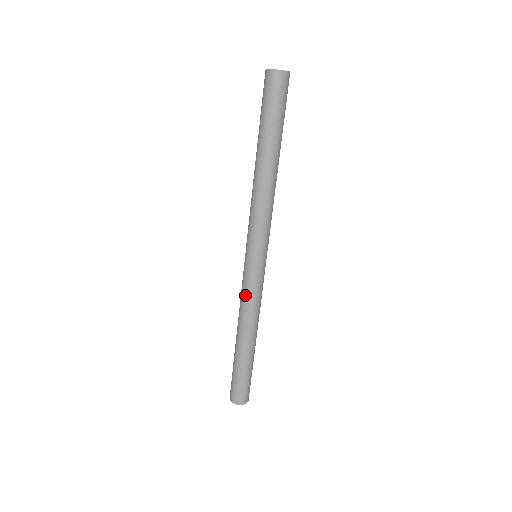
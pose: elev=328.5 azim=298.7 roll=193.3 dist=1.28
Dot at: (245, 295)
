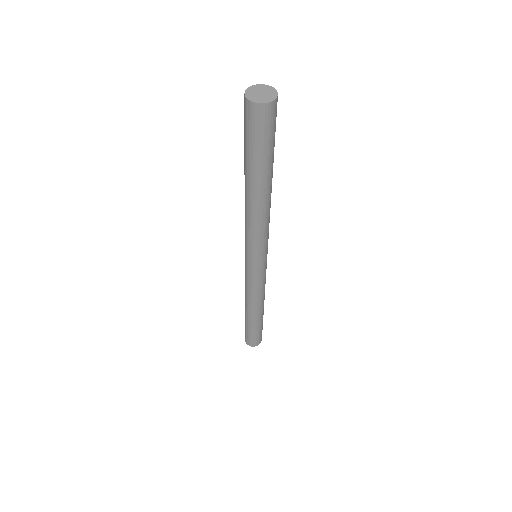
Dot at: (254, 288)
